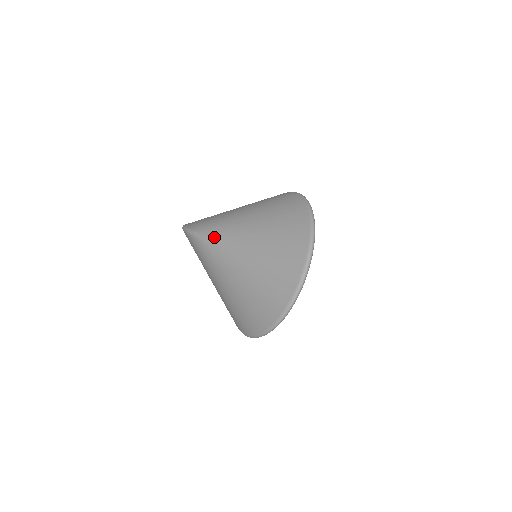
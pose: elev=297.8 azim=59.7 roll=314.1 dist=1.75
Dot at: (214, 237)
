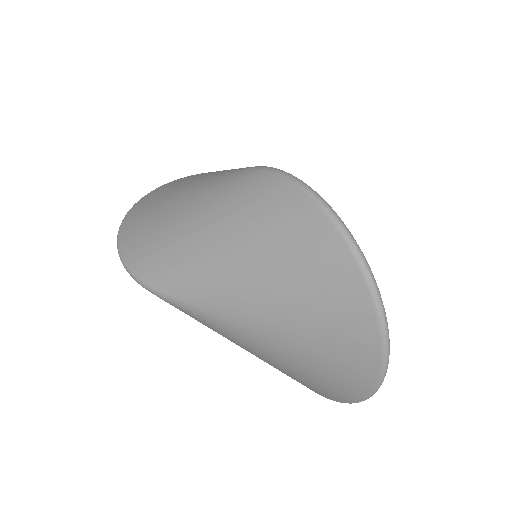
Dot at: (191, 302)
